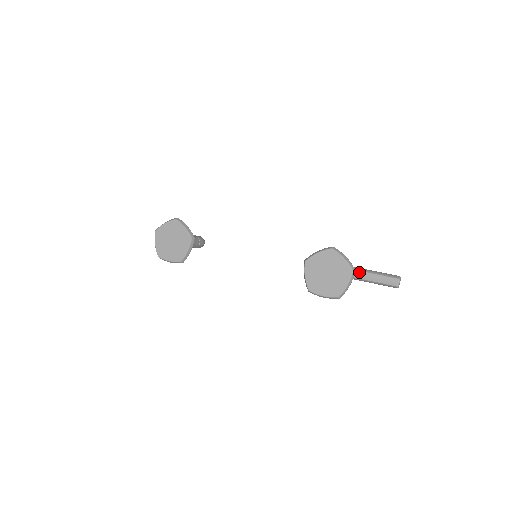
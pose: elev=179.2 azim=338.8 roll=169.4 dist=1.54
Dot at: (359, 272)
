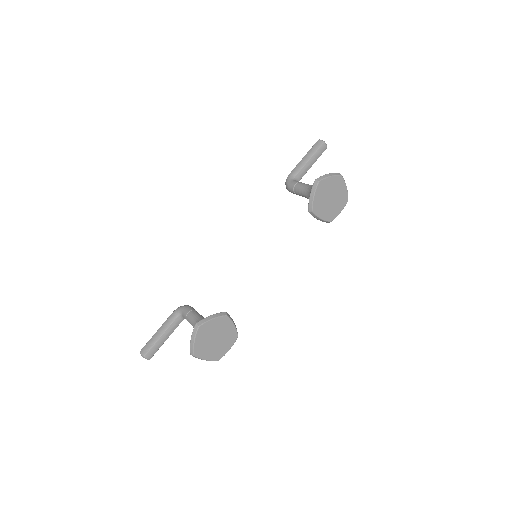
Dot at: (302, 170)
